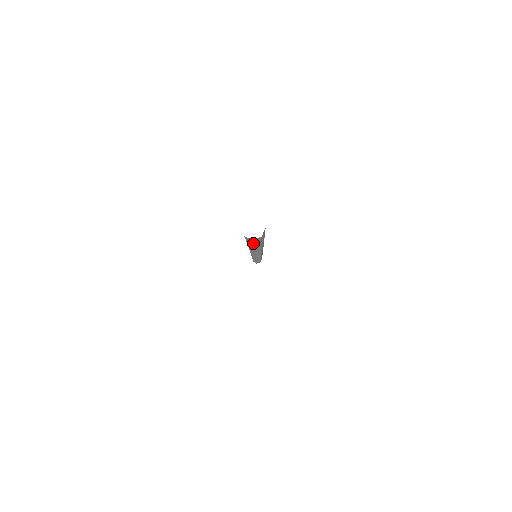
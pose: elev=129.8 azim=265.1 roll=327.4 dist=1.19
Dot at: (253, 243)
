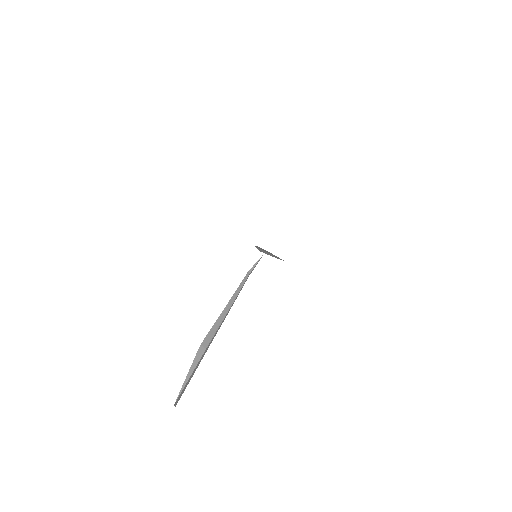
Dot at: occluded
